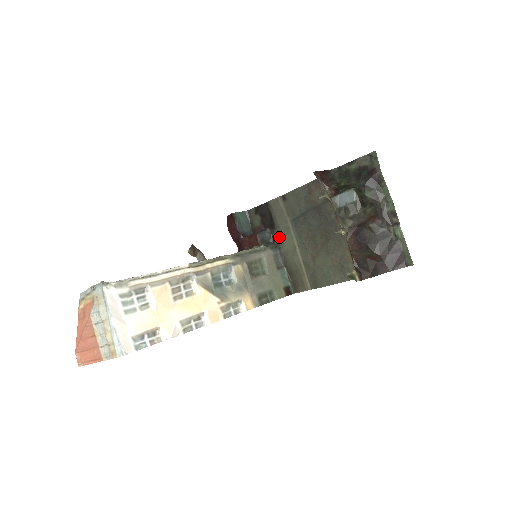
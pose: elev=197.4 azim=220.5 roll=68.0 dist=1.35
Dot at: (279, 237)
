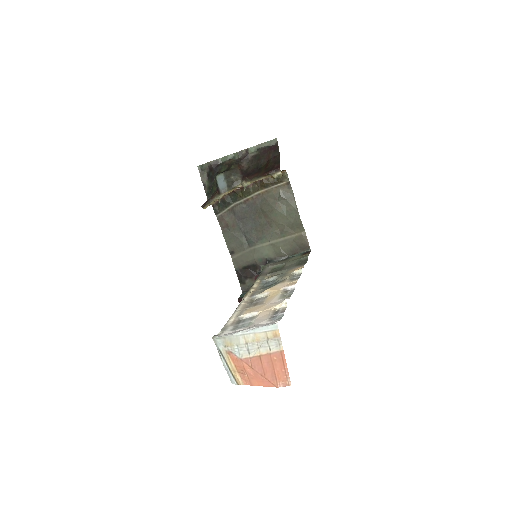
Dot at: (262, 260)
